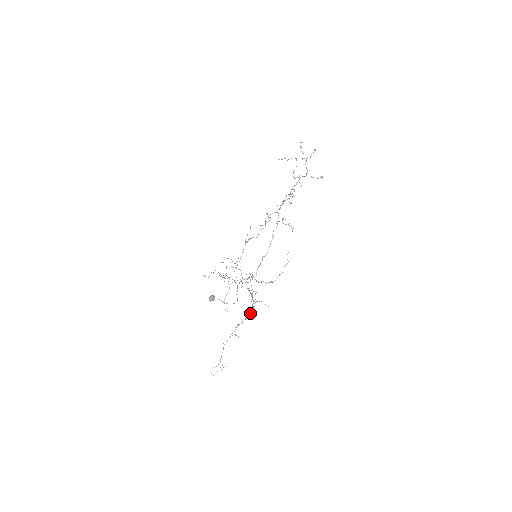
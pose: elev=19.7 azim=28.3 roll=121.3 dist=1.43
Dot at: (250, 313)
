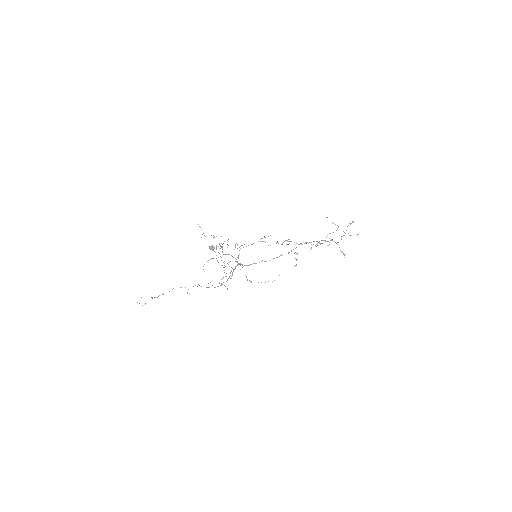
Dot at: occluded
